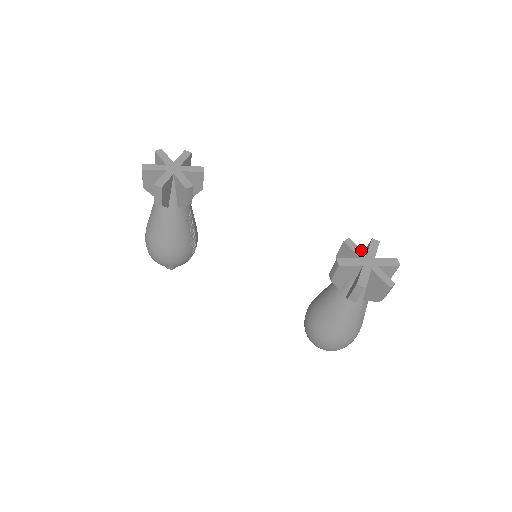
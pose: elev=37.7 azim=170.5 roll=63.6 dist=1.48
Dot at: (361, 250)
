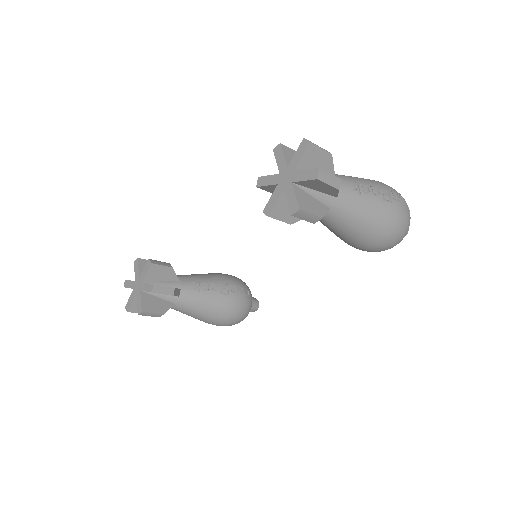
Dot at: (273, 175)
